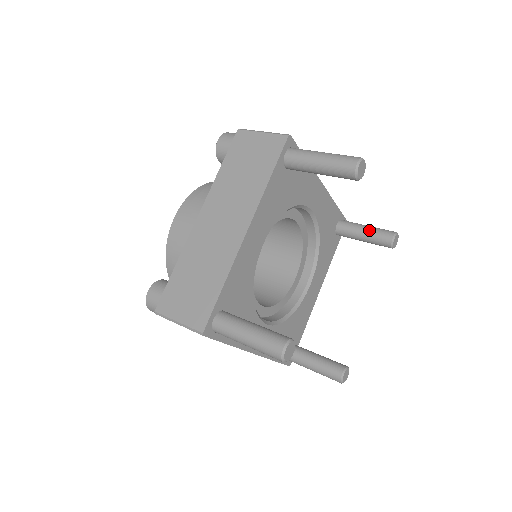
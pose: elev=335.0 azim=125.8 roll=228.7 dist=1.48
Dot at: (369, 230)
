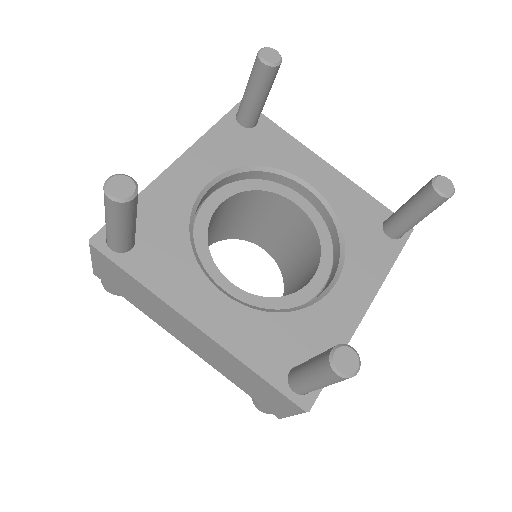
Dot at: (411, 197)
